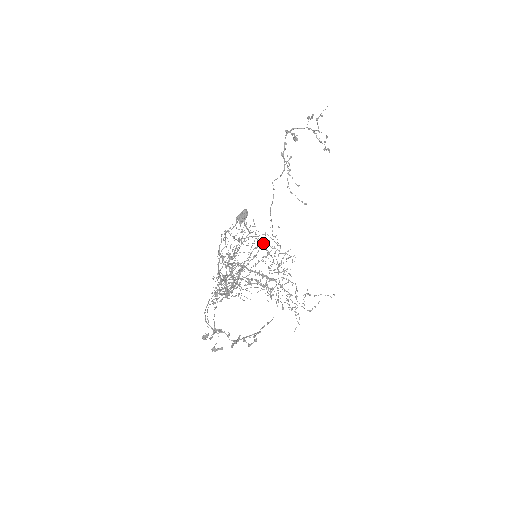
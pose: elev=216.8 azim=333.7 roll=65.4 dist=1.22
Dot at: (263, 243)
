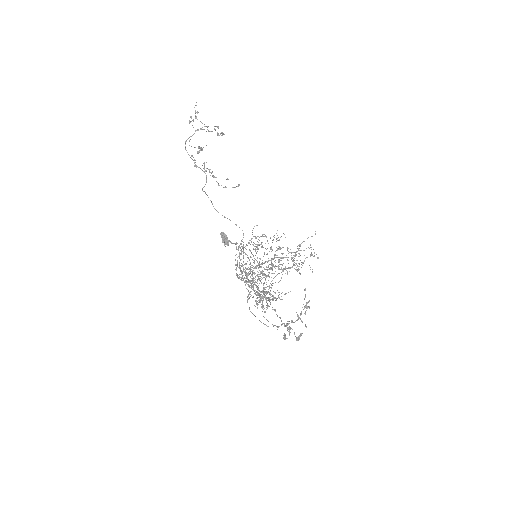
Dot at: (248, 242)
